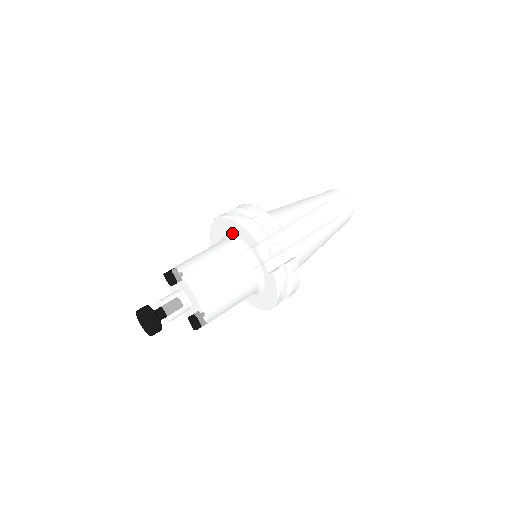
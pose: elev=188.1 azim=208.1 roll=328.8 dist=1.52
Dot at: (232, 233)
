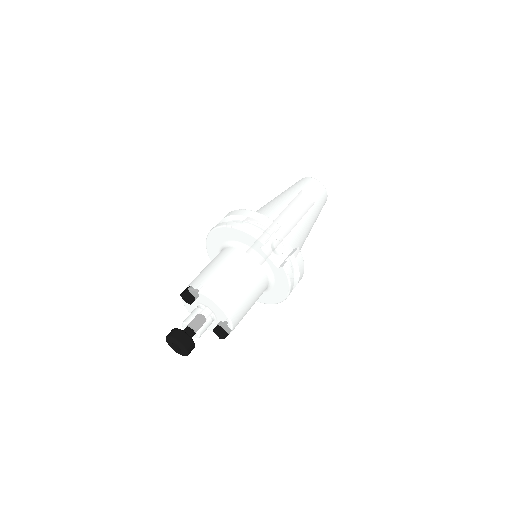
Dot at: (232, 240)
